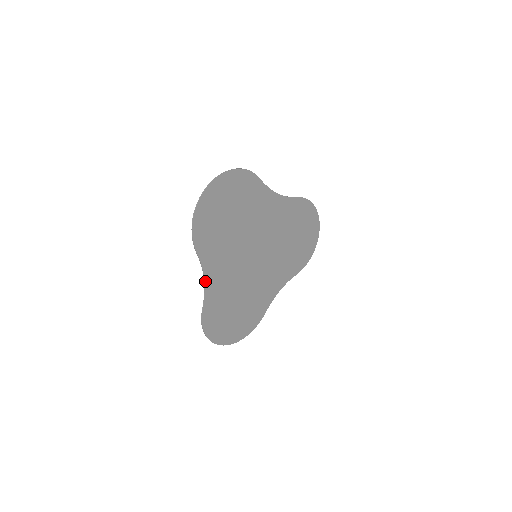
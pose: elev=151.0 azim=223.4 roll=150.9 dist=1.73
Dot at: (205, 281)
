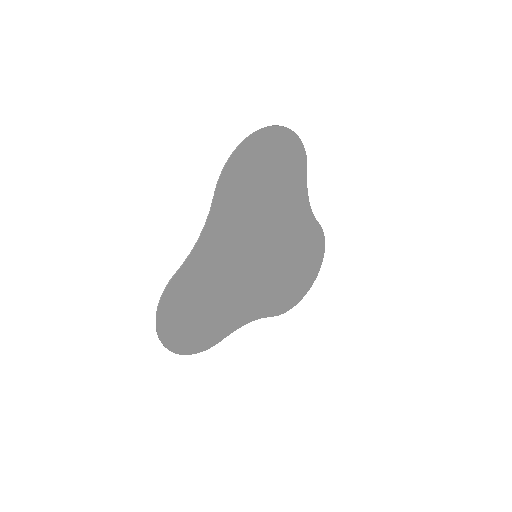
Dot at: (200, 238)
